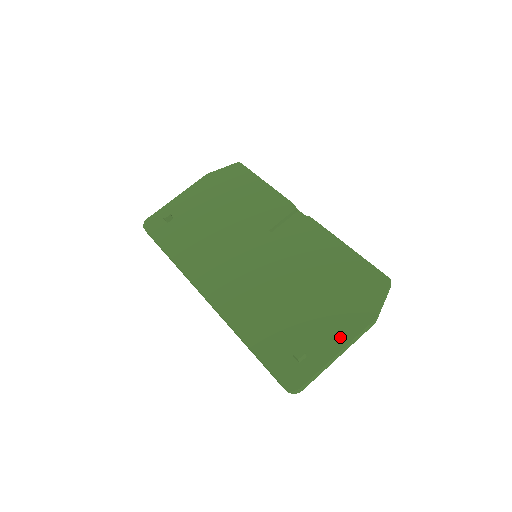
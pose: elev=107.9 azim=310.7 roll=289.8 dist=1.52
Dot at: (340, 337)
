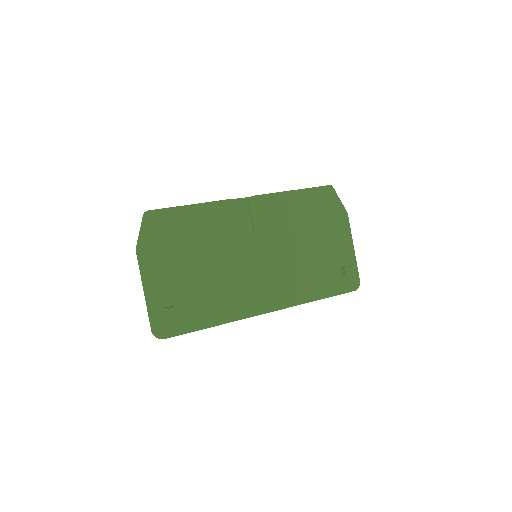
Dot at: (347, 240)
